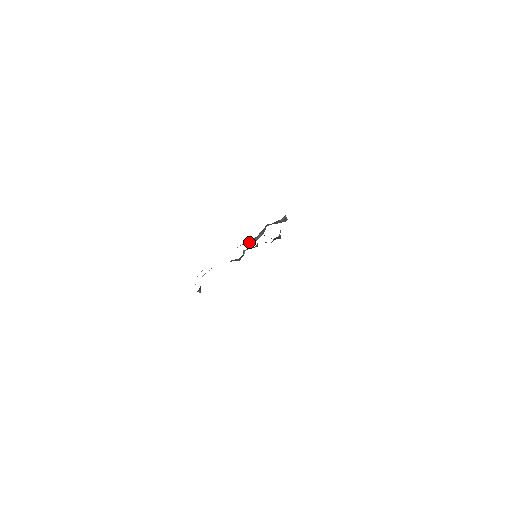
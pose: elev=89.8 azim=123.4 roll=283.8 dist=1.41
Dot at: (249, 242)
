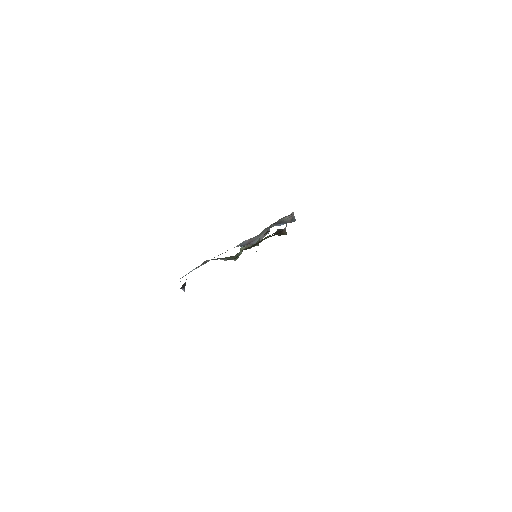
Dot at: (249, 243)
